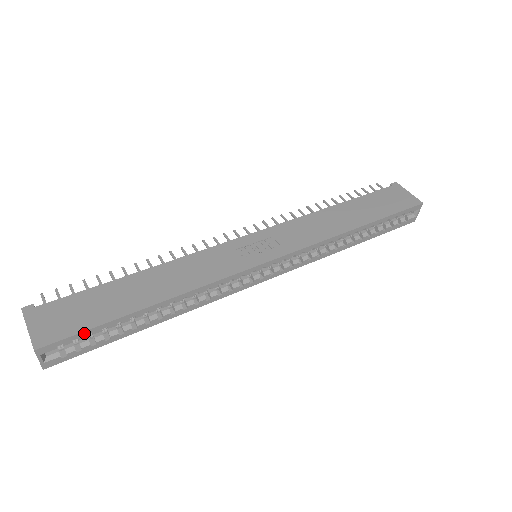
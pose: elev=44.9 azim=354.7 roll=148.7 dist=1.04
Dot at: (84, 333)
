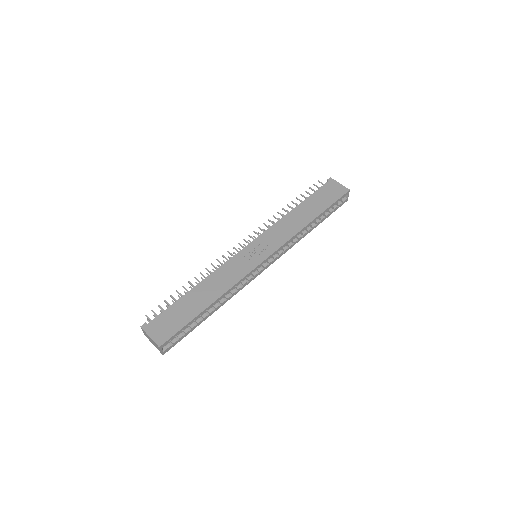
Dot at: (180, 331)
